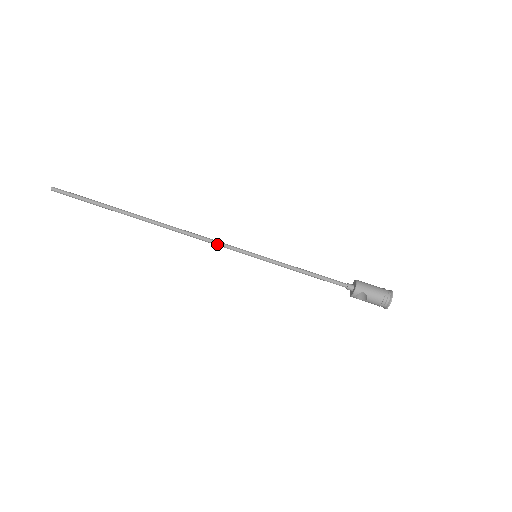
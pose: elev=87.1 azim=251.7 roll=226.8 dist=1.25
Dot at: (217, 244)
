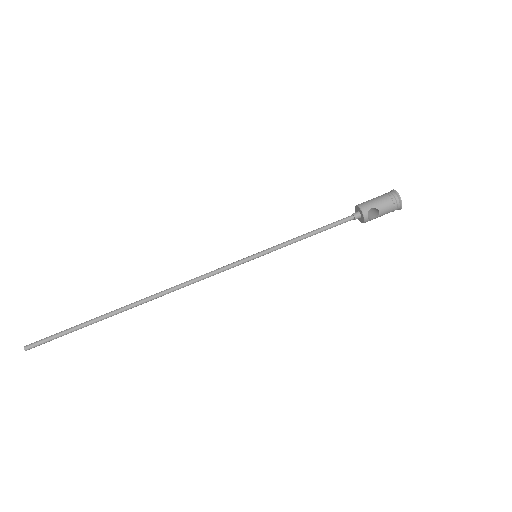
Dot at: (214, 273)
